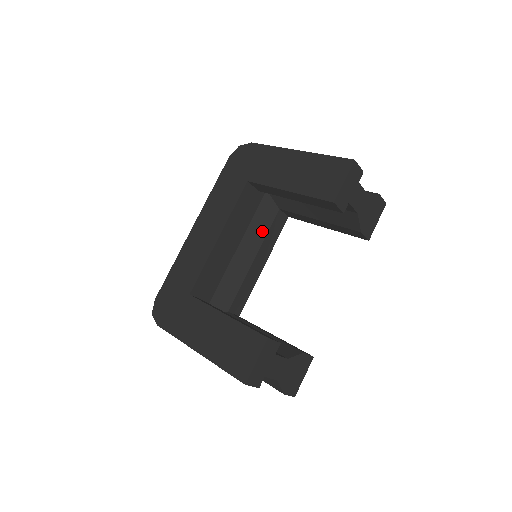
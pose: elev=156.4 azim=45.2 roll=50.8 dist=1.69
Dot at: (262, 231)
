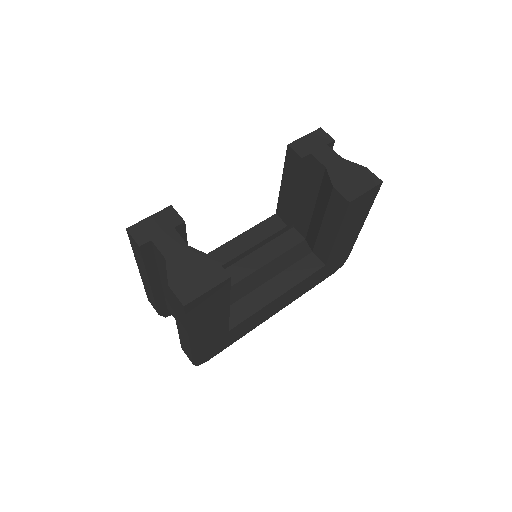
Dot at: (286, 264)
